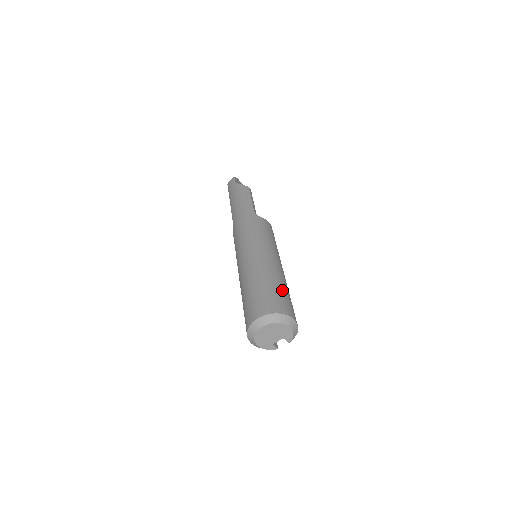
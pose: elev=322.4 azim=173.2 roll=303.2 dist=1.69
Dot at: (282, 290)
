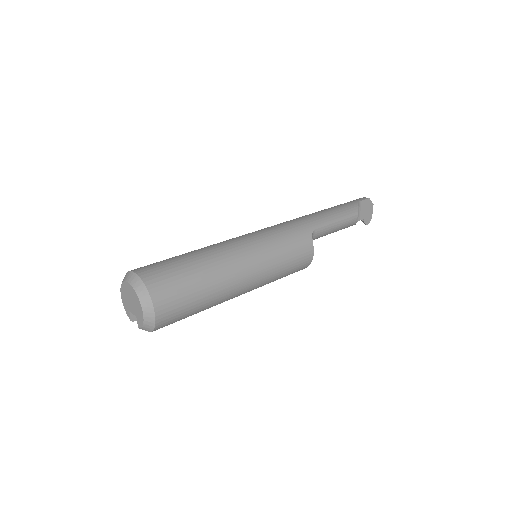
Dot at: (195, 288)
